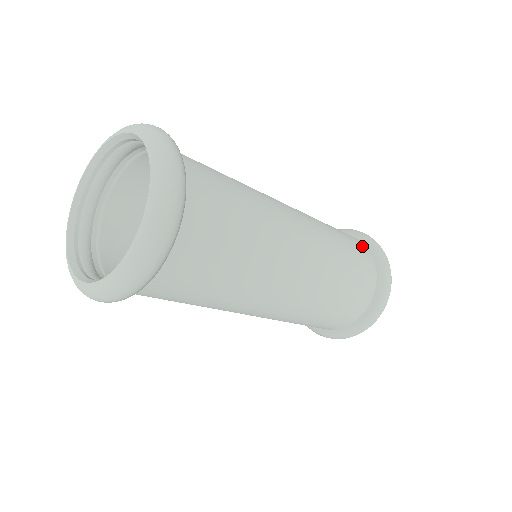
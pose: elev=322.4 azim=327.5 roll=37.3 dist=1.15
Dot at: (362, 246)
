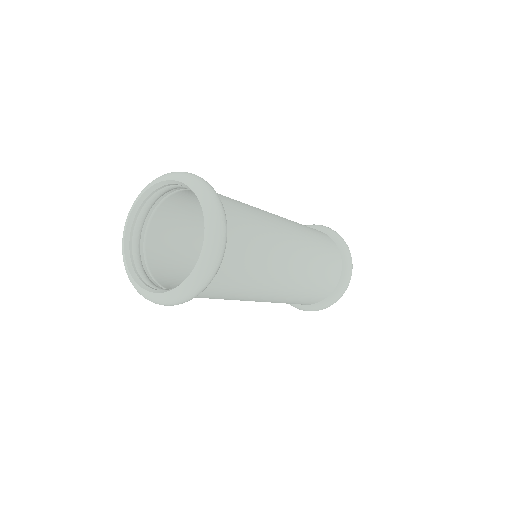
Dot at: (327, 237)
